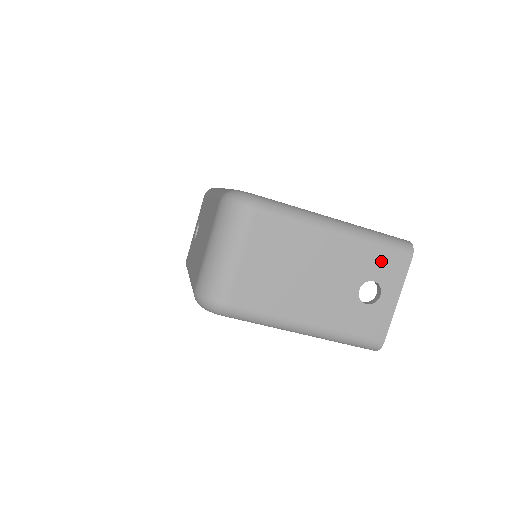
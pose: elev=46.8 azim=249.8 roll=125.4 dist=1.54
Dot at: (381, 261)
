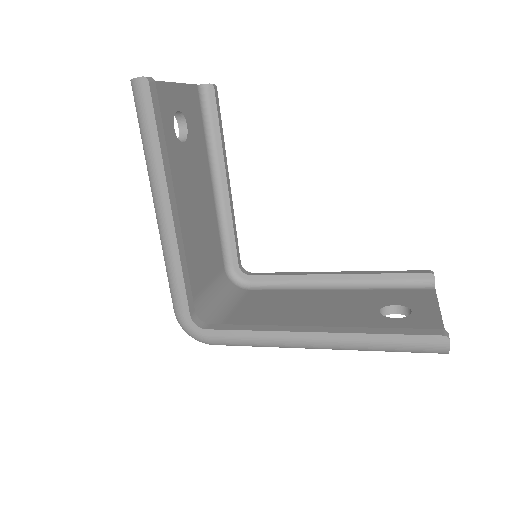
Dot at: occluded
